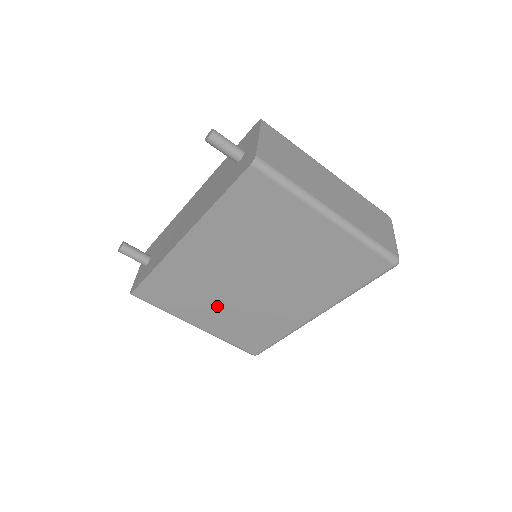
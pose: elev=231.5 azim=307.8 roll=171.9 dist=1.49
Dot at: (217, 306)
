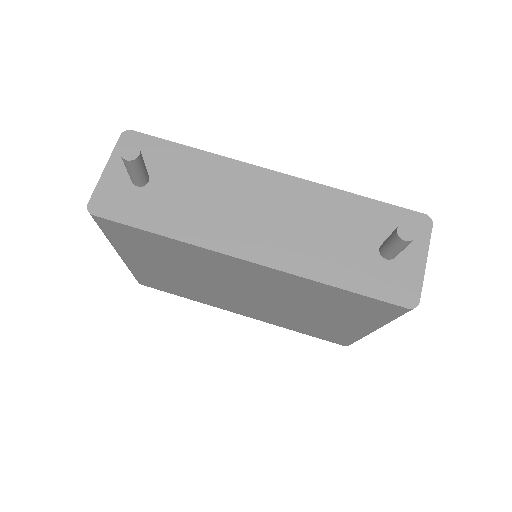
Dot at: (175, 272)
